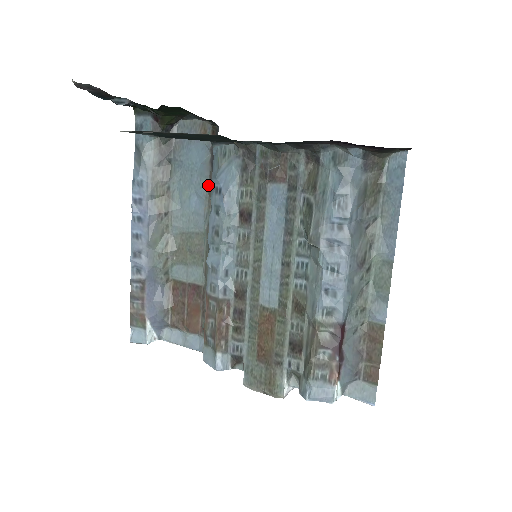
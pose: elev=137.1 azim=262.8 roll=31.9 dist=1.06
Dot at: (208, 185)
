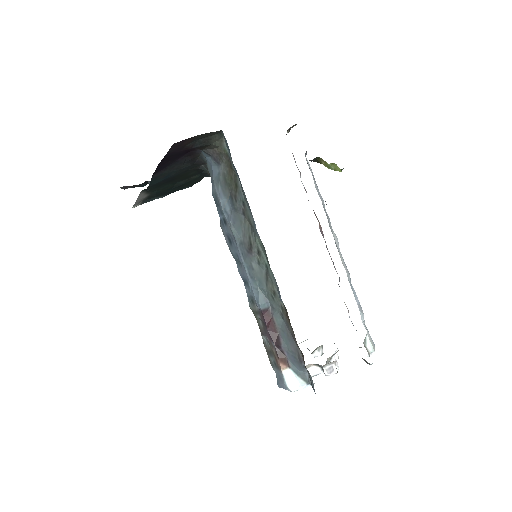
Dot at: occluded
